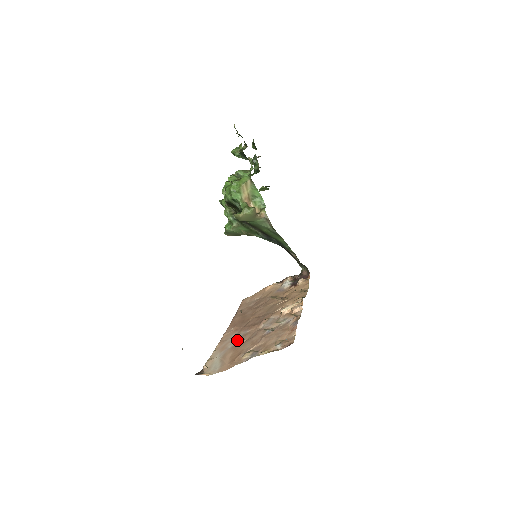
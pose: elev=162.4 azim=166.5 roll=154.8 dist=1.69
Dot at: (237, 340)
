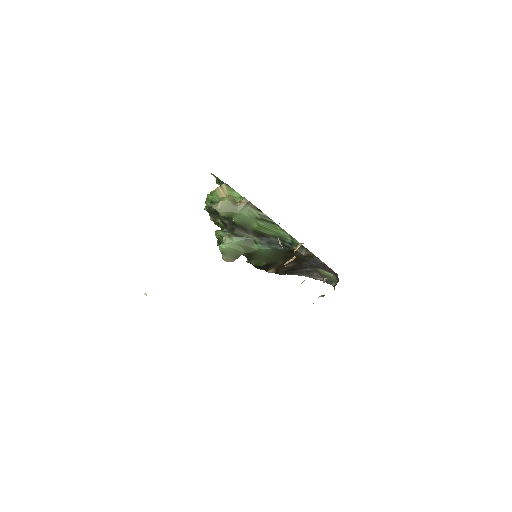
Dot at: occluded
